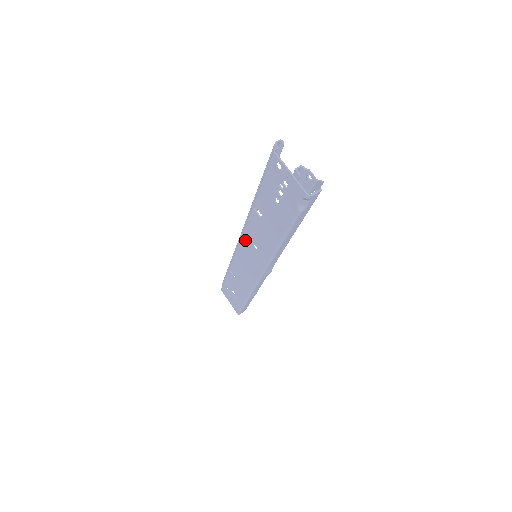
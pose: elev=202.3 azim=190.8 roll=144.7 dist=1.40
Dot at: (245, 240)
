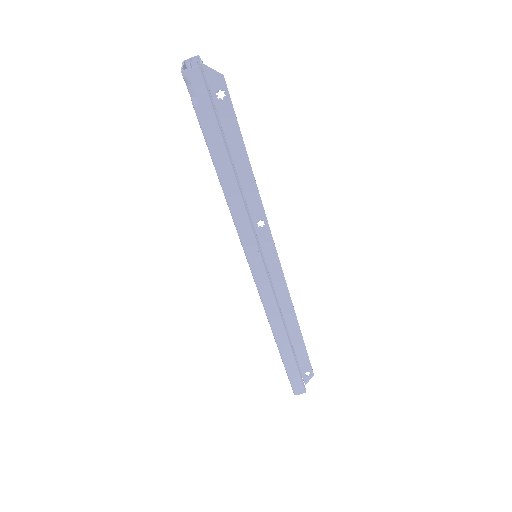
Dot at: occluded
